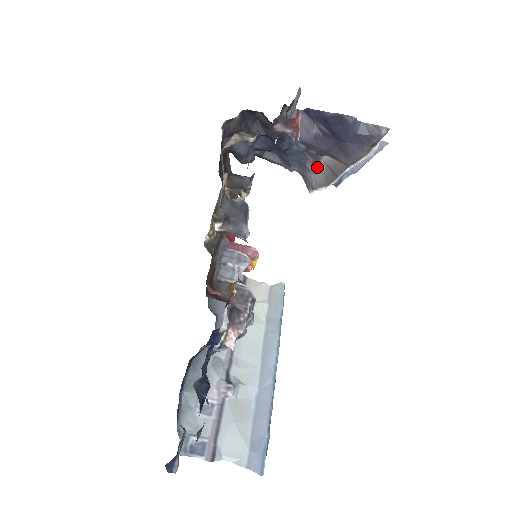
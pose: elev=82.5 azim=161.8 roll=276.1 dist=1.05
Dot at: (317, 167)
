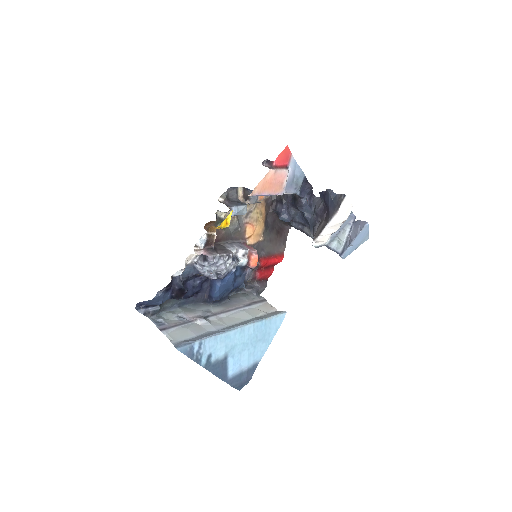
Dot at: (319, 228)
